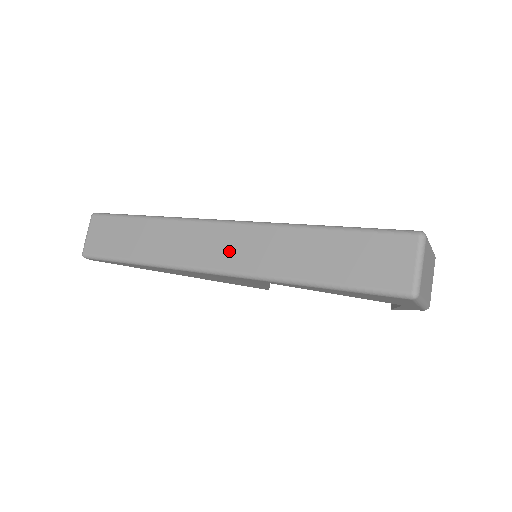
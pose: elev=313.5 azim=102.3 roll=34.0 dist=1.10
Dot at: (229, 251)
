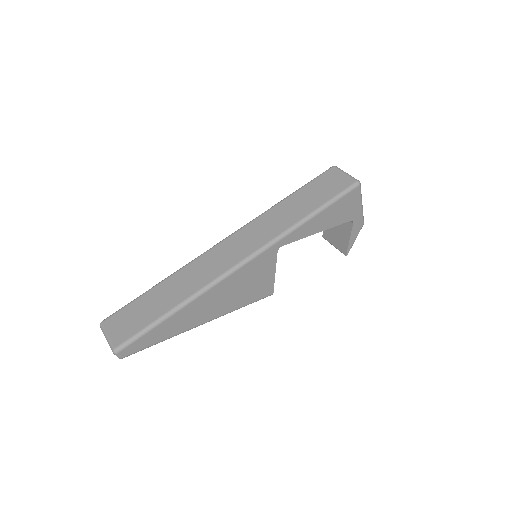
Dot at: (244, 245)
